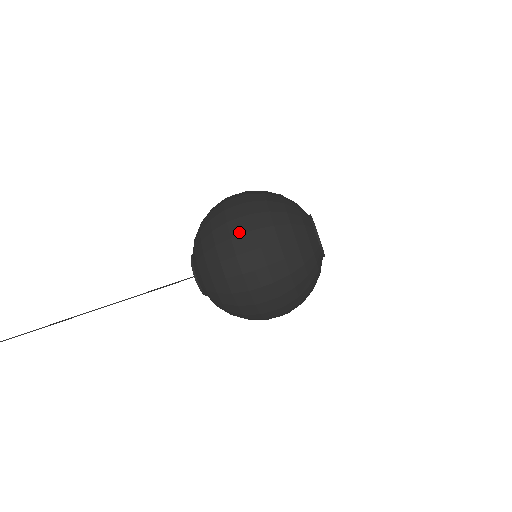
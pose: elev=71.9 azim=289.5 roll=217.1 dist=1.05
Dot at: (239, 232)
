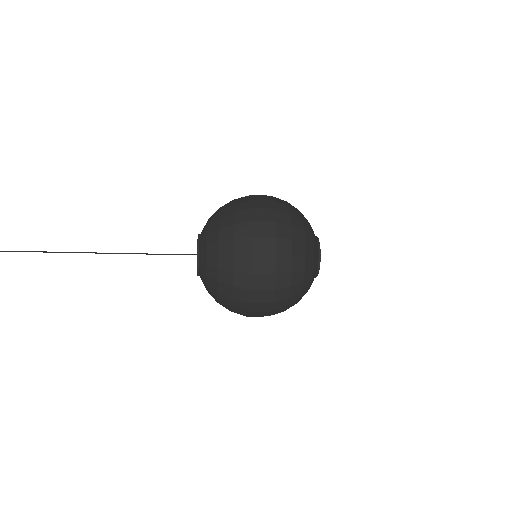
Dot at: (255, 316)
